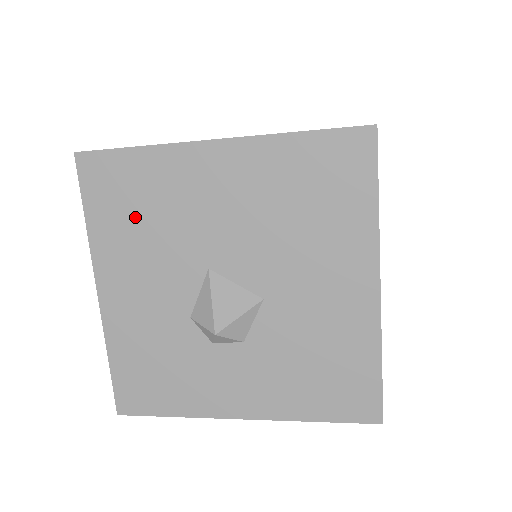
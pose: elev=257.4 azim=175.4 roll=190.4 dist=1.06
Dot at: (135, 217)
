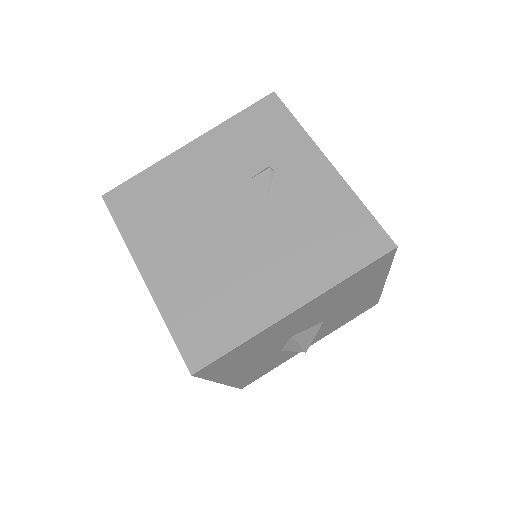
Dot at: (242, 358)
